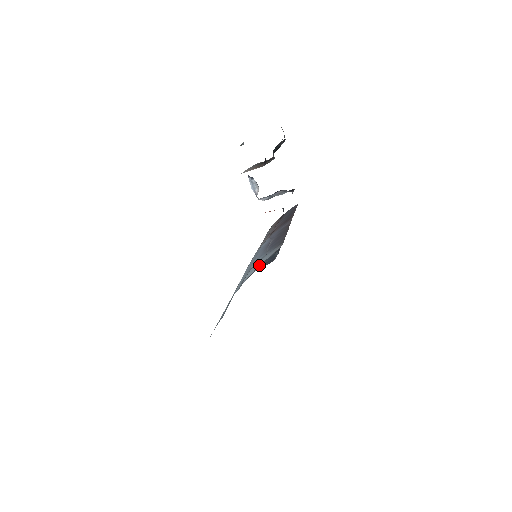
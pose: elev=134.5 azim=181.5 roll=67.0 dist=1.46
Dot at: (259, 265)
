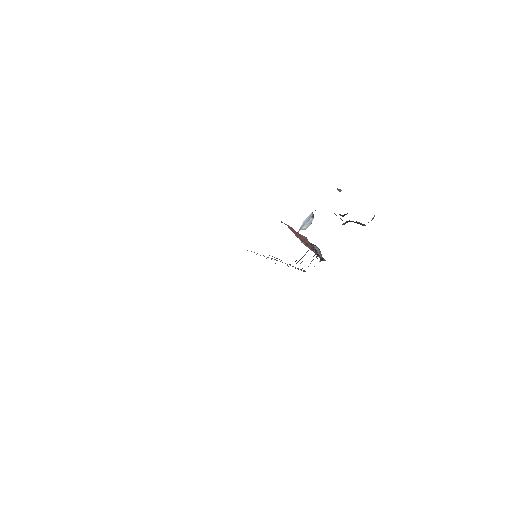
Dot at: occluded
